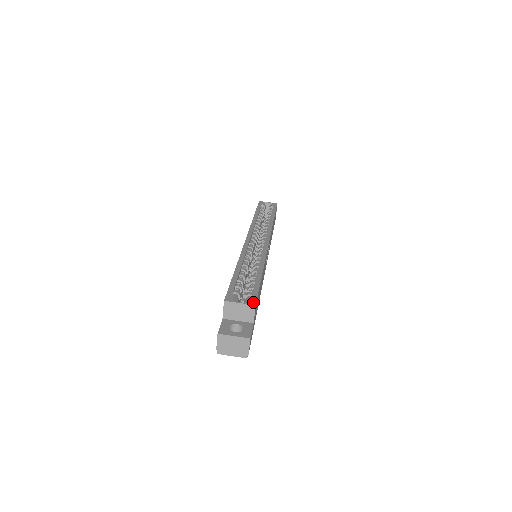
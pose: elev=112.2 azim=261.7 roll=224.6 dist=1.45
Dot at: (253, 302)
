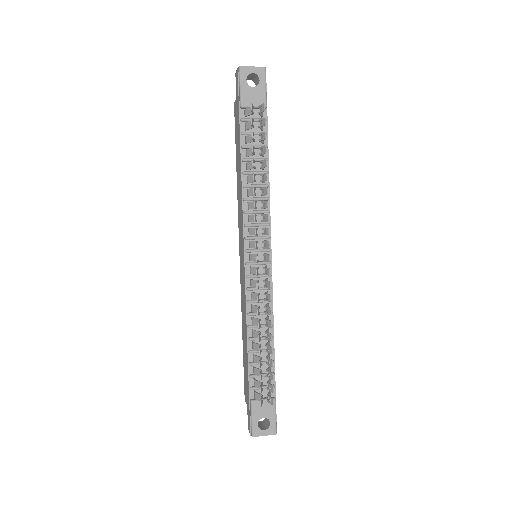
Dot at: occluded
